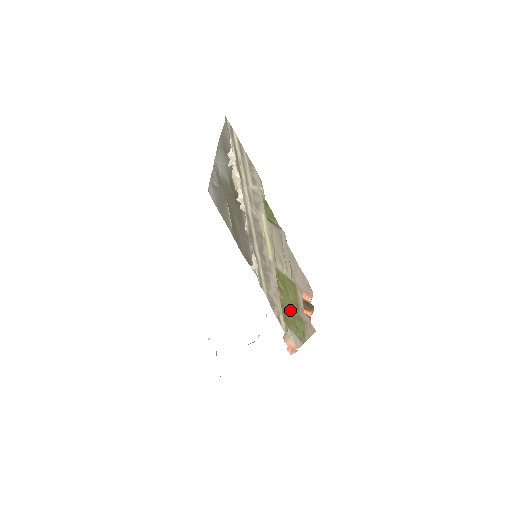
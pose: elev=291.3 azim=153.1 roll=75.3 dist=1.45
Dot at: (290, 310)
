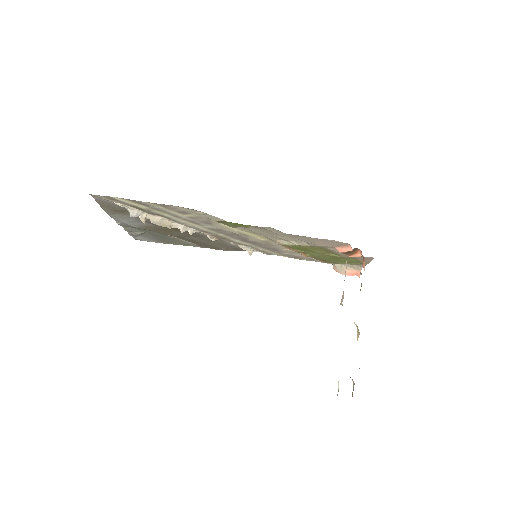
Dot at: (327, 258)
